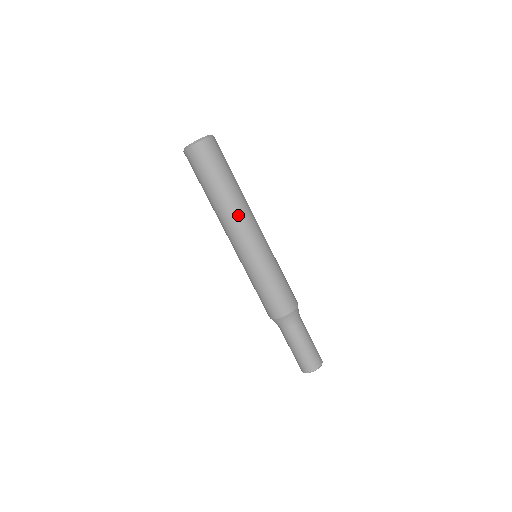
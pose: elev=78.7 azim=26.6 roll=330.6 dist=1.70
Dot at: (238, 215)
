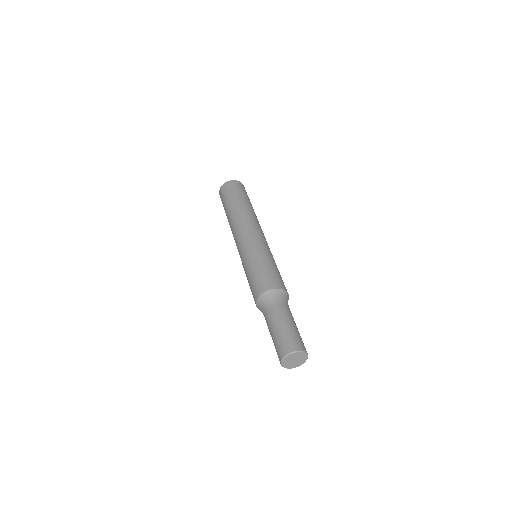
Dot at: (238, 221)
